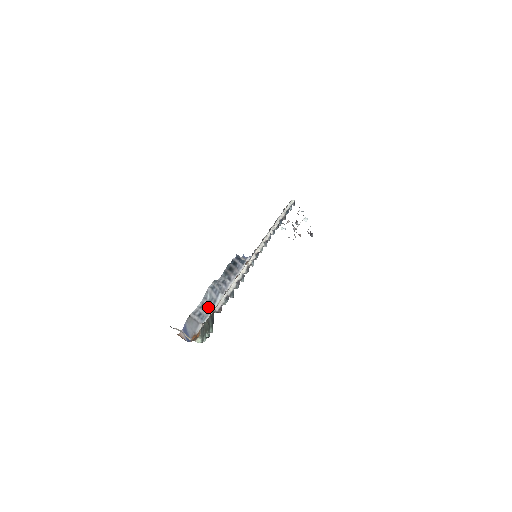
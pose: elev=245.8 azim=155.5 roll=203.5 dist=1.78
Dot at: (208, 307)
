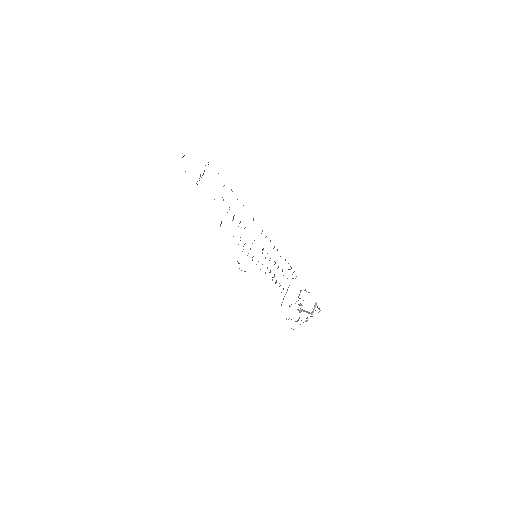
Dot at: occluded
